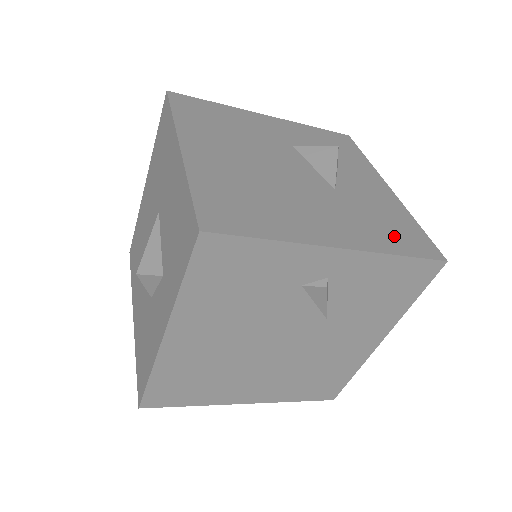
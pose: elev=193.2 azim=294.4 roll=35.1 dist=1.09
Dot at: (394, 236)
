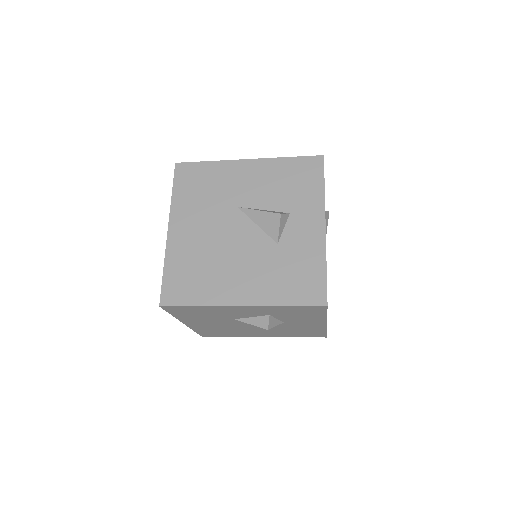
Dot at: occluded
